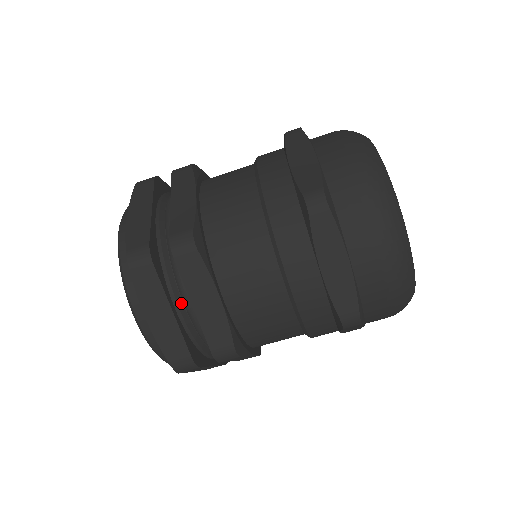
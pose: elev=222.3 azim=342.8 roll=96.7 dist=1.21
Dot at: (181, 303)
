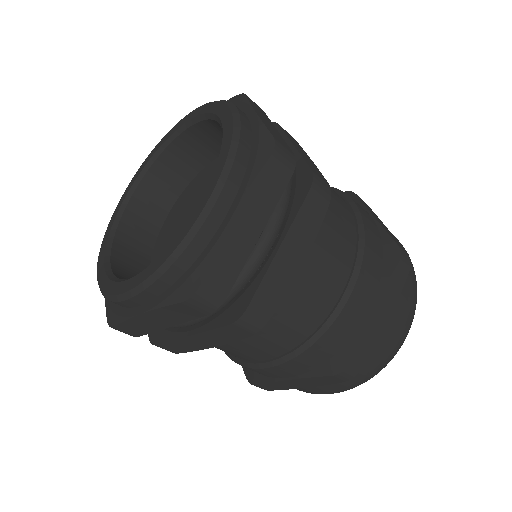
Dot at: occluded
